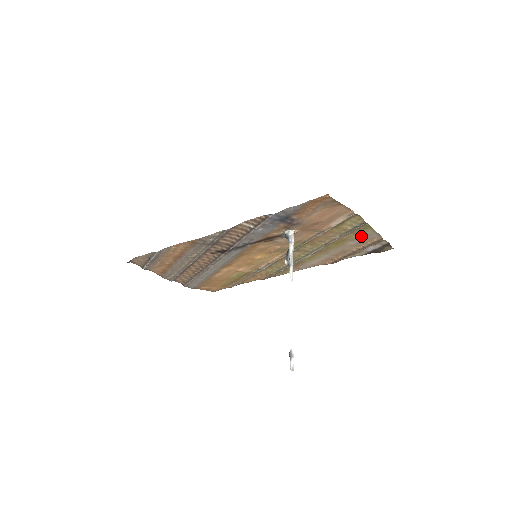
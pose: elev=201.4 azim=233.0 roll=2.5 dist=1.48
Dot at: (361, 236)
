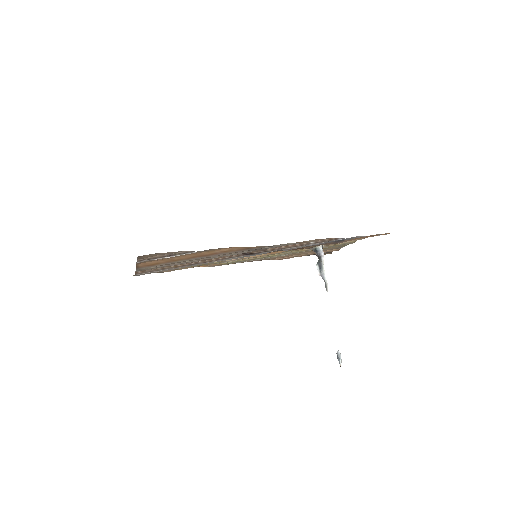
Dot at: (333, 248)
